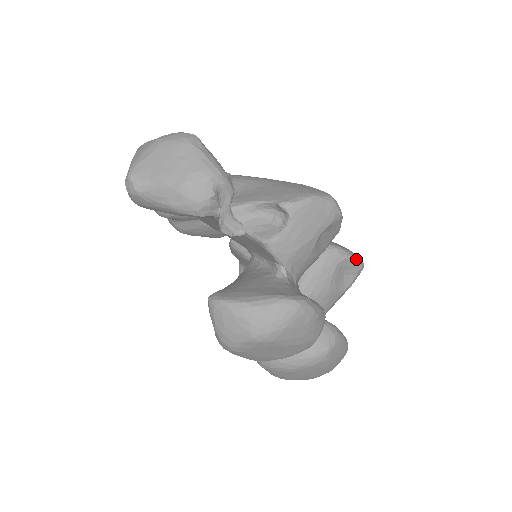
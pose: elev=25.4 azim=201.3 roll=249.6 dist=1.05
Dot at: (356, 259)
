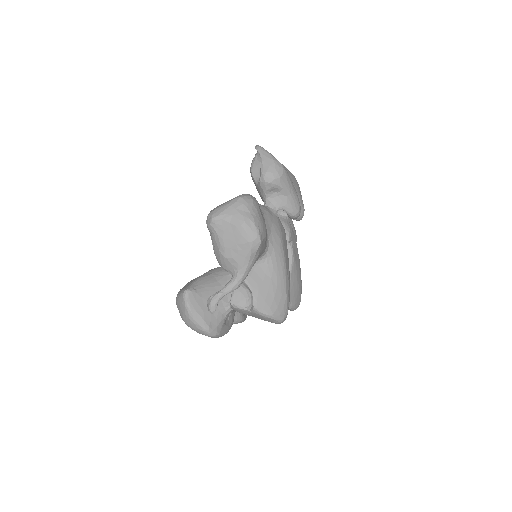
Dot at: (291, 309)
